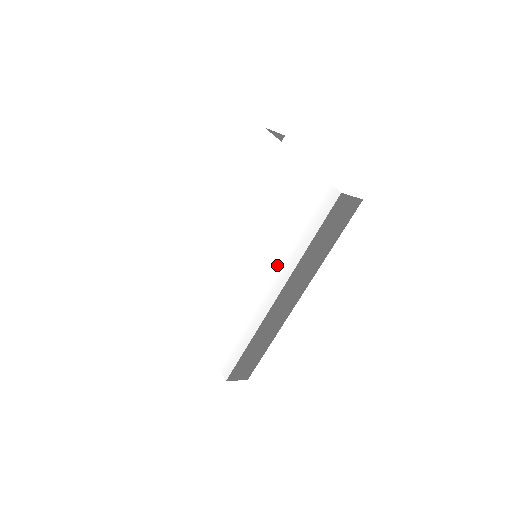
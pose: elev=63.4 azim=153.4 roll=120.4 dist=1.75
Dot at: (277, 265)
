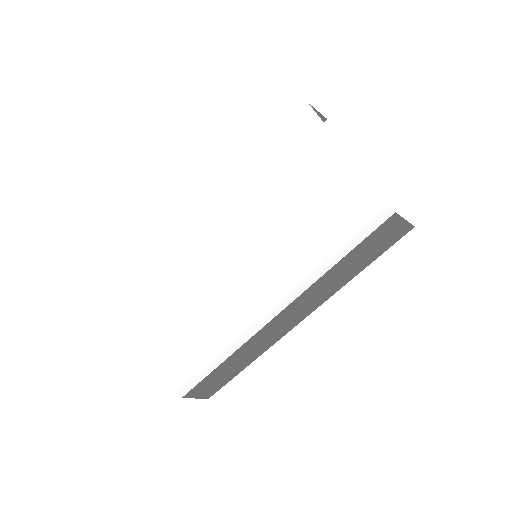
Dot at: (283, 277)
